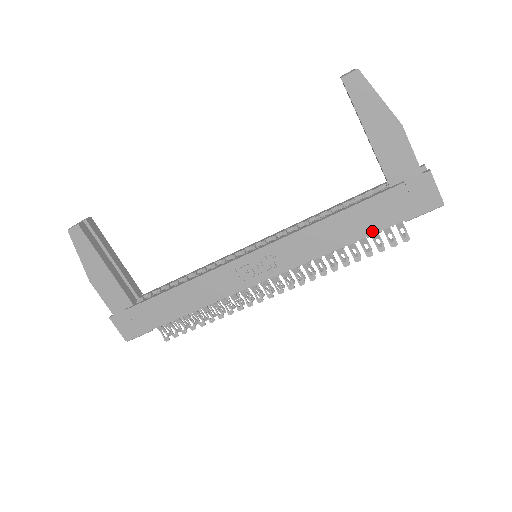
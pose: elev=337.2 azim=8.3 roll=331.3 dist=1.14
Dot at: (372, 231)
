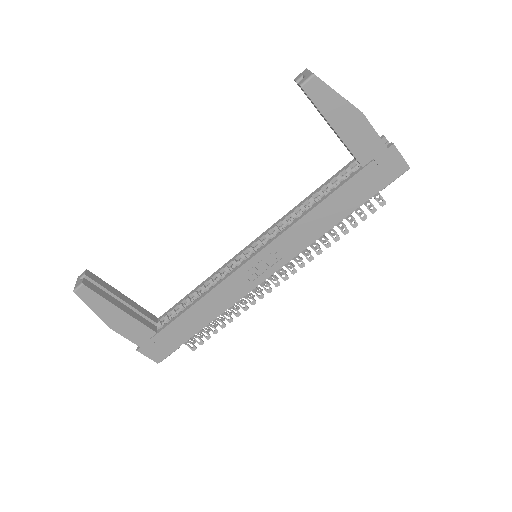
Dot at: (355, 207)
